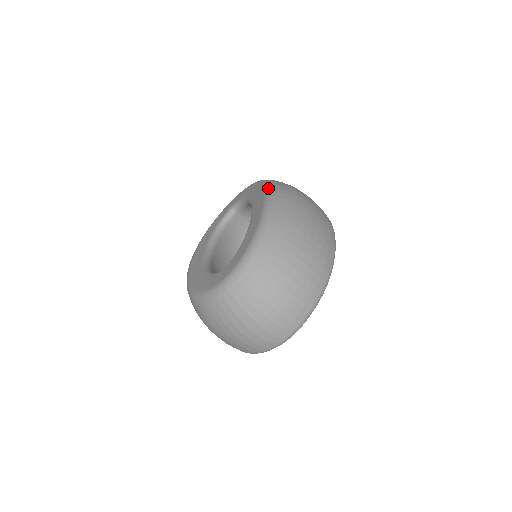
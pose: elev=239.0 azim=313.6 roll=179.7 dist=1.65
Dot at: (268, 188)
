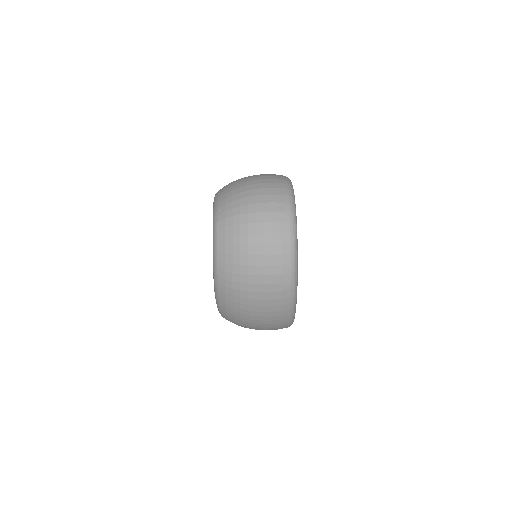
Dot at: occluded
